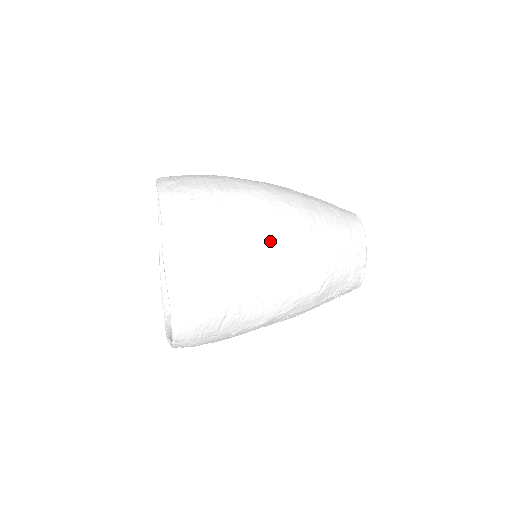
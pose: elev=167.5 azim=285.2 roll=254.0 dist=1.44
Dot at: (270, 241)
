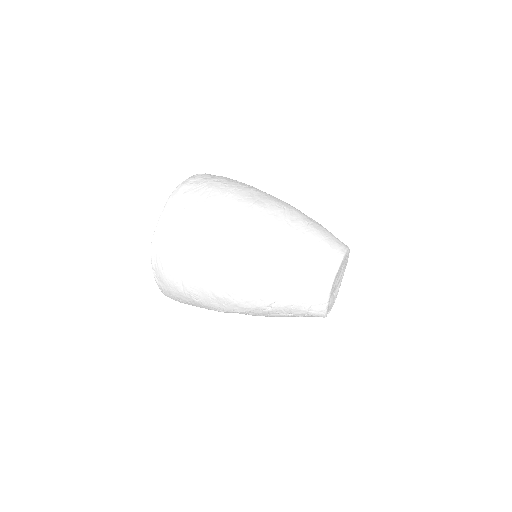
Dot at: (224, 260)
